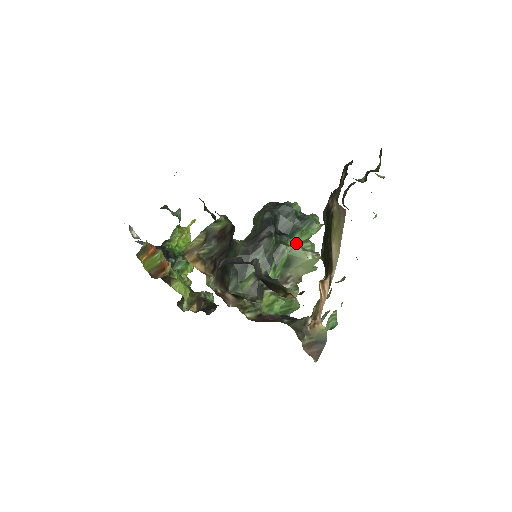
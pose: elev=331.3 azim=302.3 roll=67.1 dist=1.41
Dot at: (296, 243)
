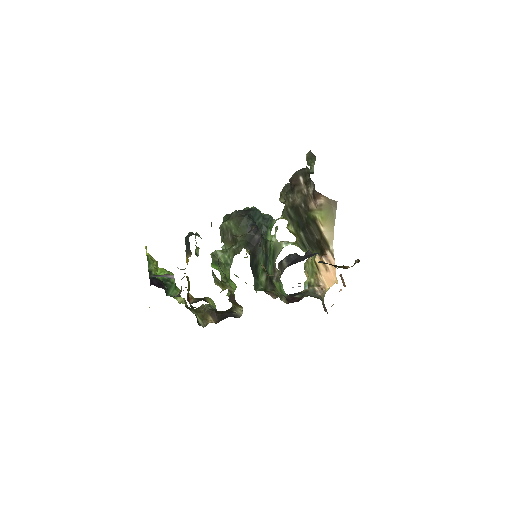
Dot at: (275, 238)
